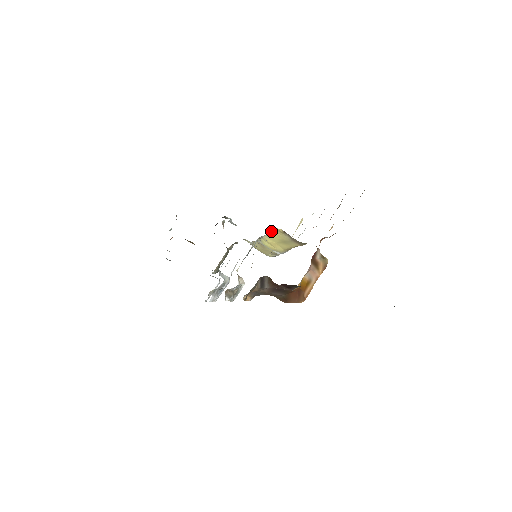
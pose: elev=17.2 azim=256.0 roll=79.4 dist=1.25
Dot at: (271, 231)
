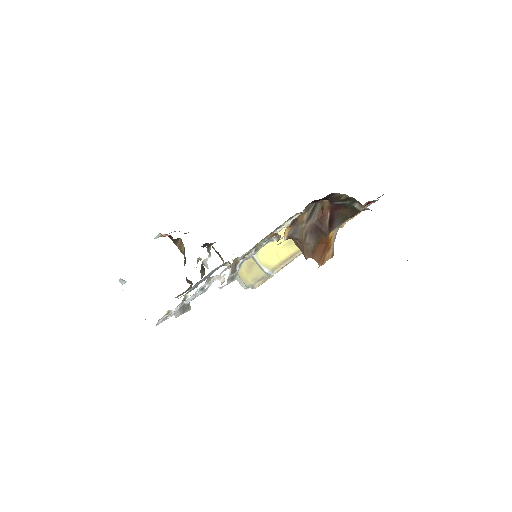
Dot at: (291, 220)
